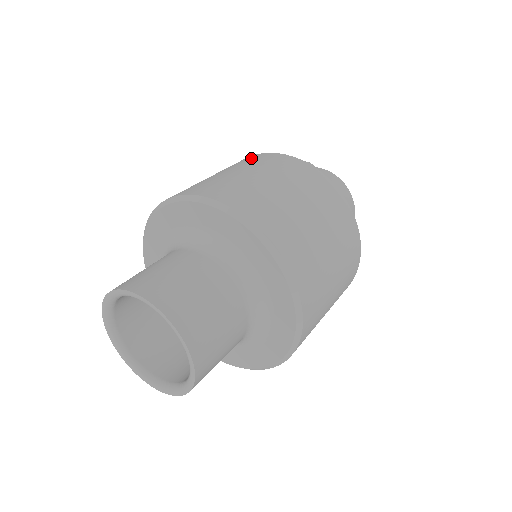
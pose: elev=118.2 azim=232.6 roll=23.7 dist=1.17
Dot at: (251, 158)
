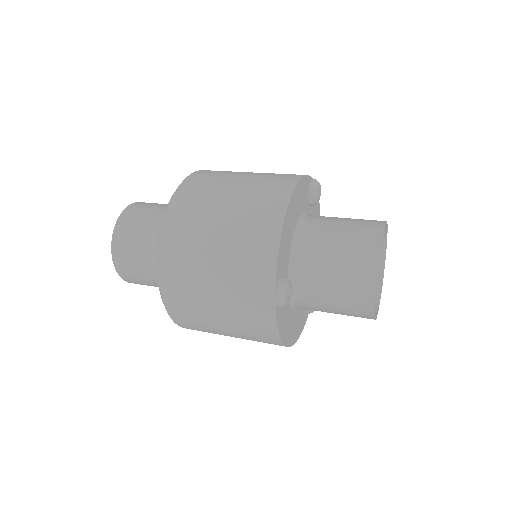
Dot at: (262, 233)
